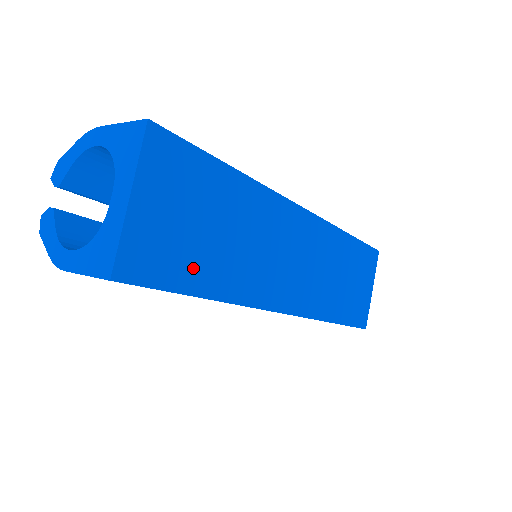
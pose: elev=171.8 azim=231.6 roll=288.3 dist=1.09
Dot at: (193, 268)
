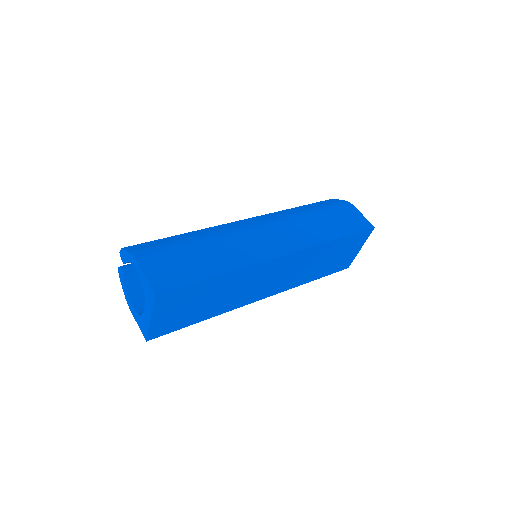
Dot at: (192, 317)
